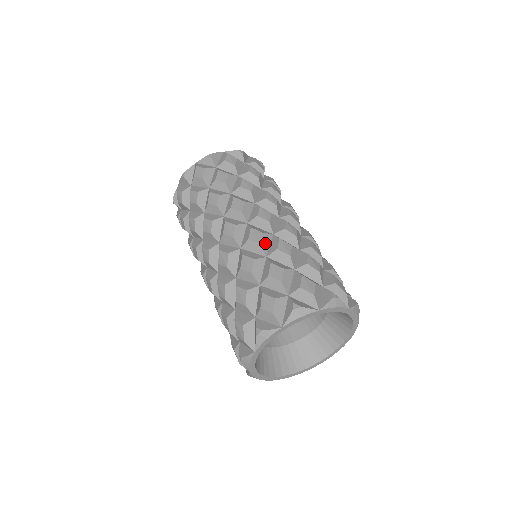
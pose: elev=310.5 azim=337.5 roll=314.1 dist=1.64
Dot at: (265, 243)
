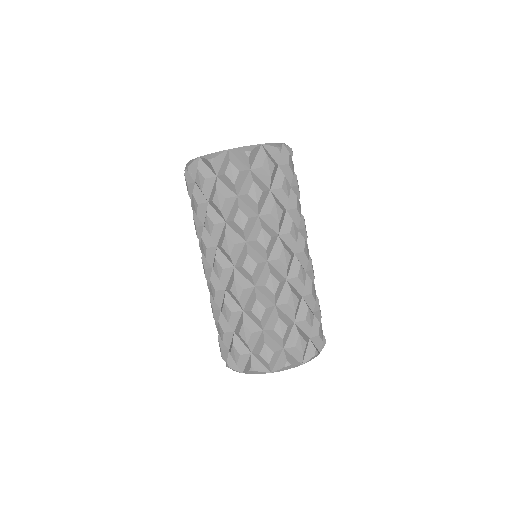
Dot at: occluded
